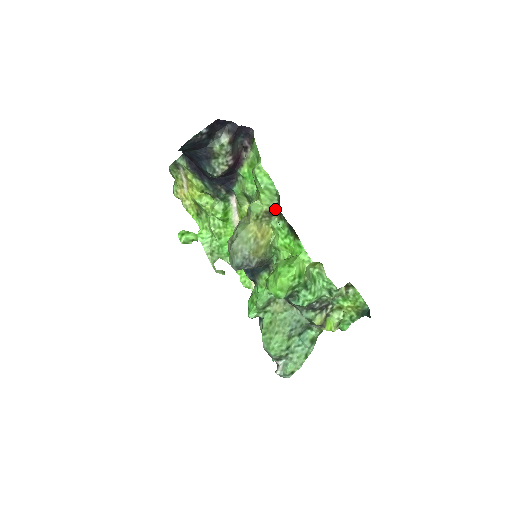
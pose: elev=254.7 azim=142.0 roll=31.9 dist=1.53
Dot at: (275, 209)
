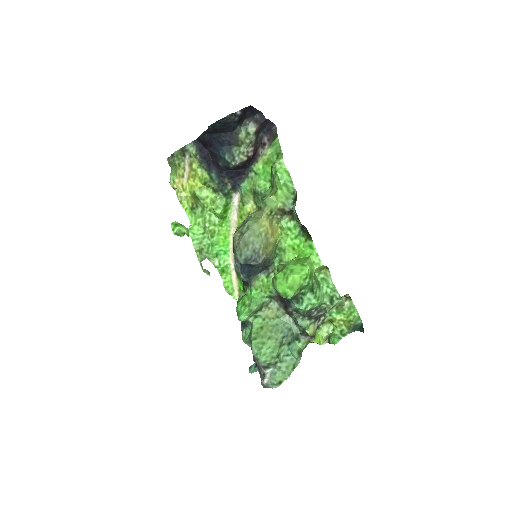
Dot at: (293, 206)
